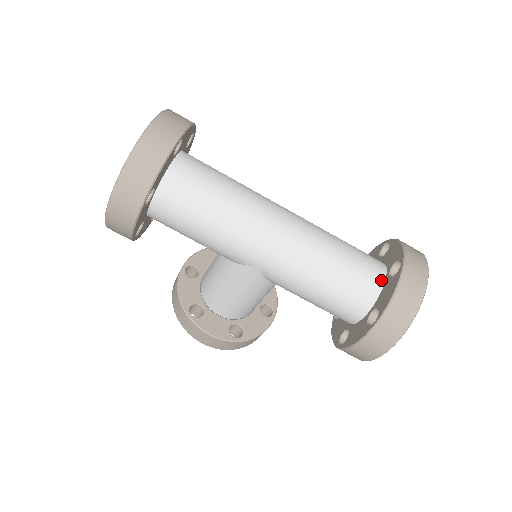
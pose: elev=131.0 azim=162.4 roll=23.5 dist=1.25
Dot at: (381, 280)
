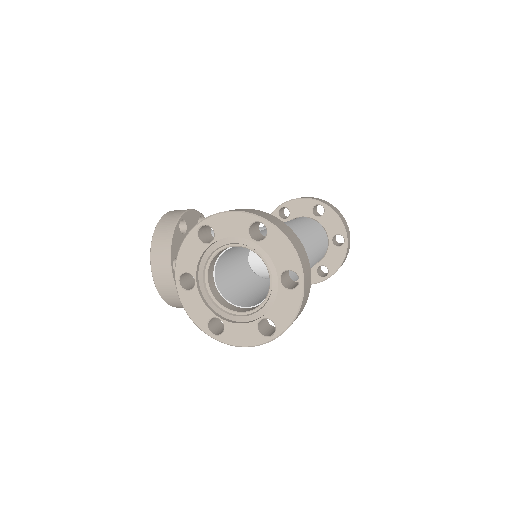
Dot at: (327, 246)
